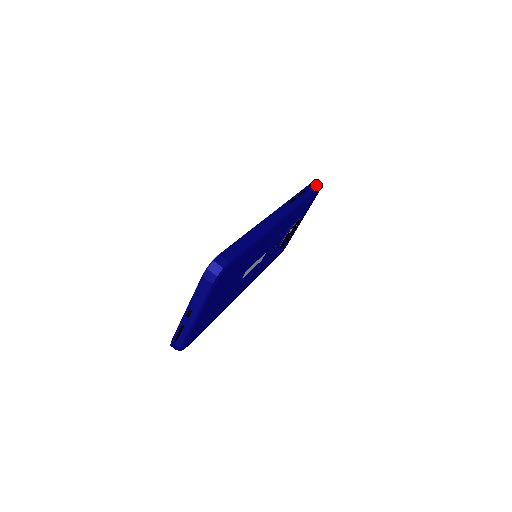
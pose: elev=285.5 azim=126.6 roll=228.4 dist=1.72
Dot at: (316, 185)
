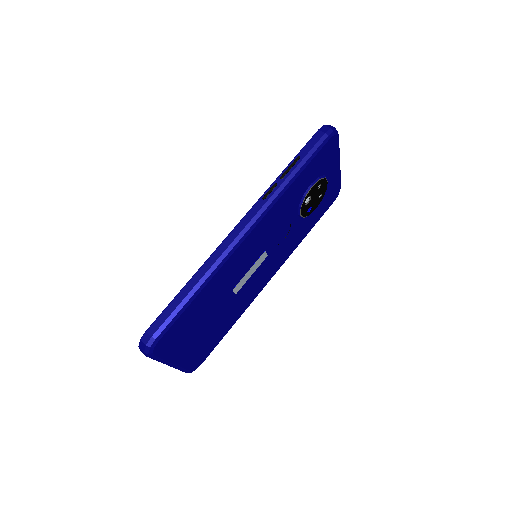
Dot at: (322, 135)
